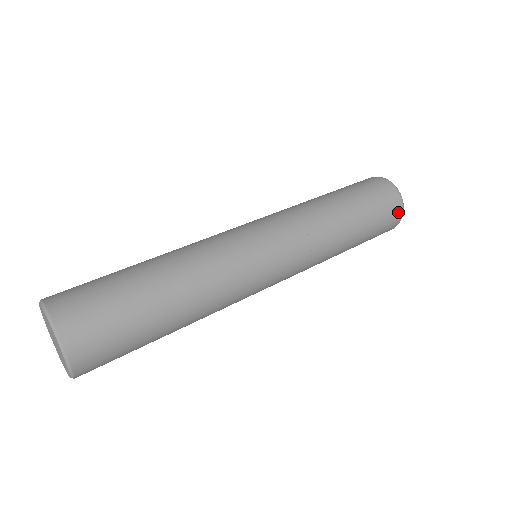
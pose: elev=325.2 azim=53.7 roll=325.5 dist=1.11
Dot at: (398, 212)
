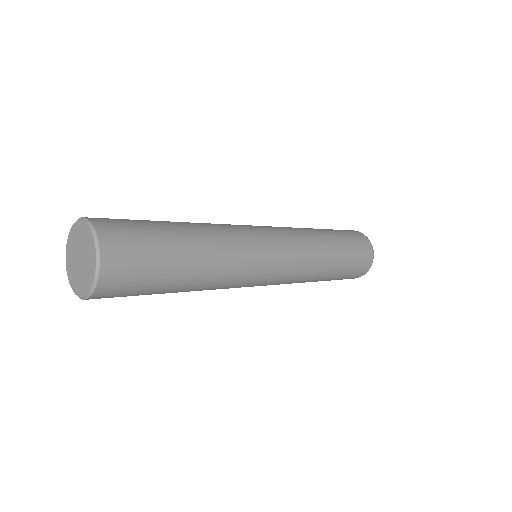
Dot at: (364, 237)
